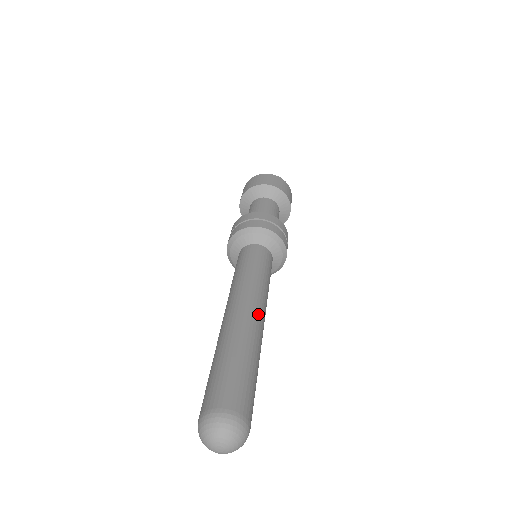
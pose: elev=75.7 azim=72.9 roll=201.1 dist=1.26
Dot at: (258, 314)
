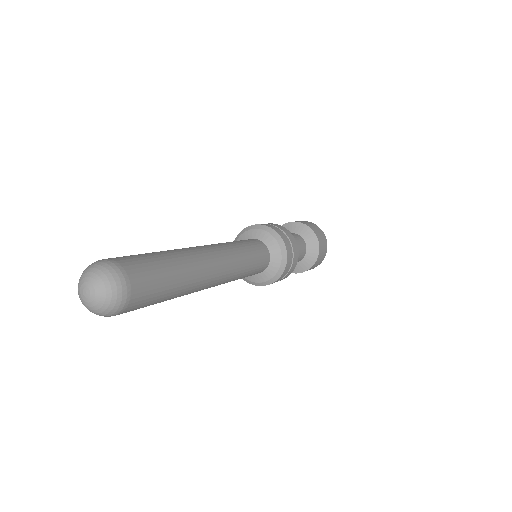
Dot at: (218, 273)
